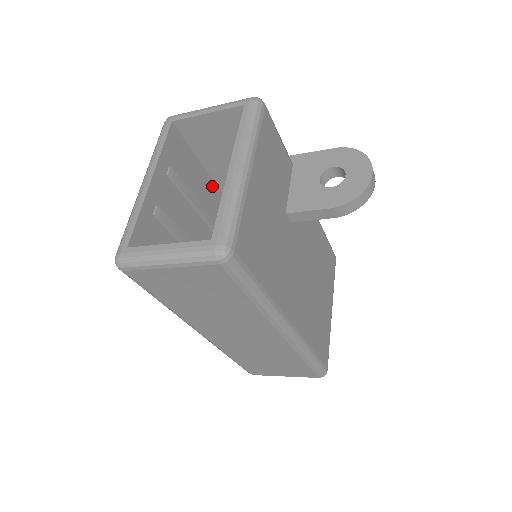
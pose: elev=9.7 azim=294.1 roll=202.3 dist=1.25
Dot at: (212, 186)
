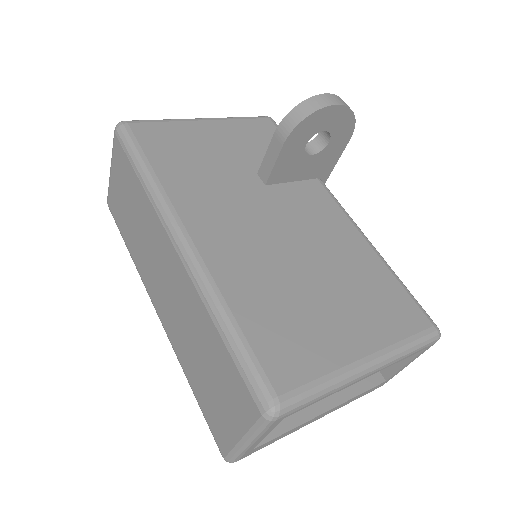
Dot at: occluded
